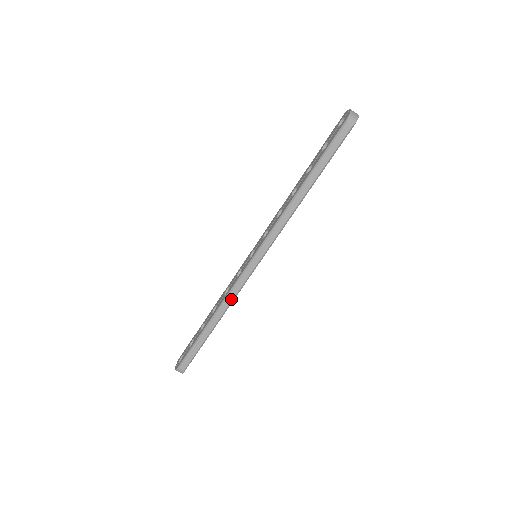
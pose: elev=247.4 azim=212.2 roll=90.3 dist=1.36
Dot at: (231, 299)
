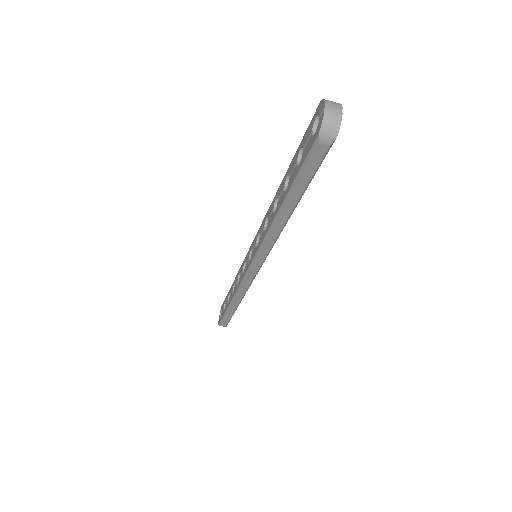
Dot at: (243, 292)
